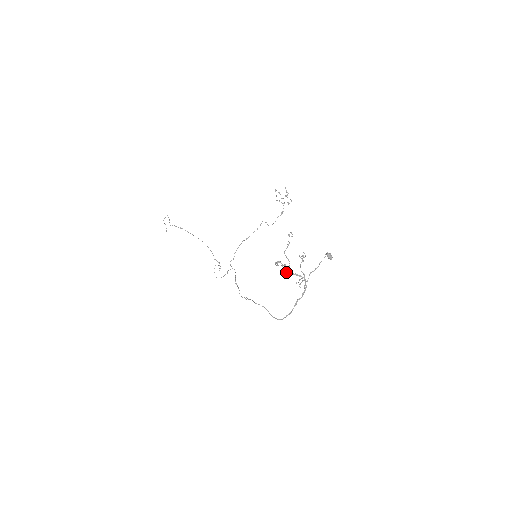
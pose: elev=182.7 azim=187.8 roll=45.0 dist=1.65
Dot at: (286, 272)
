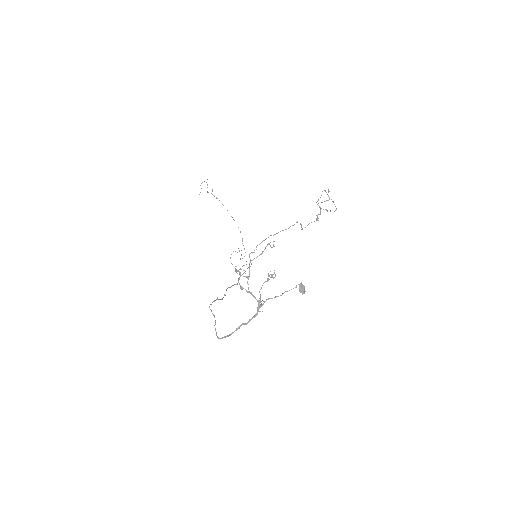
Dot at: (240, 285)
